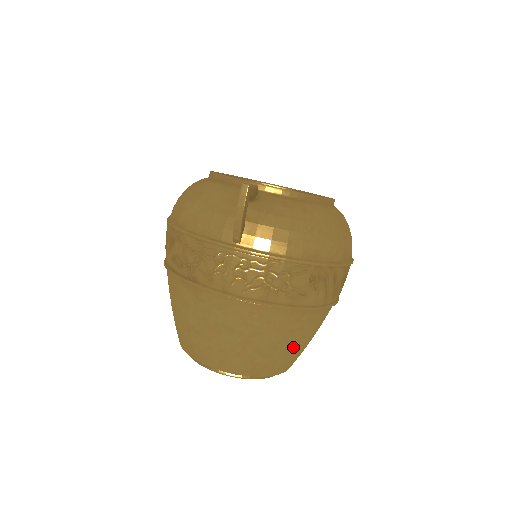
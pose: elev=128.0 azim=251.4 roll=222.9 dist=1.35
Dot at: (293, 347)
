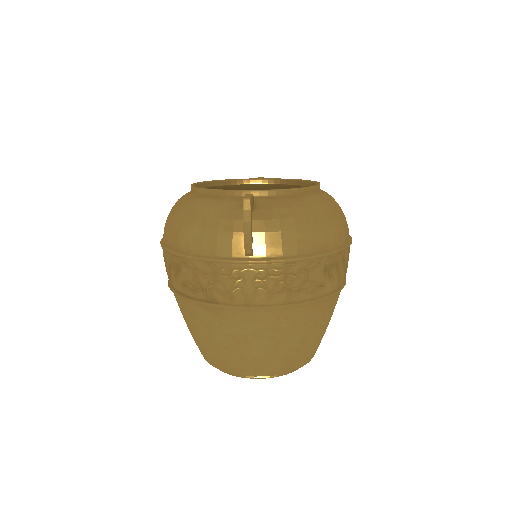
Dot at: (319, 334)
